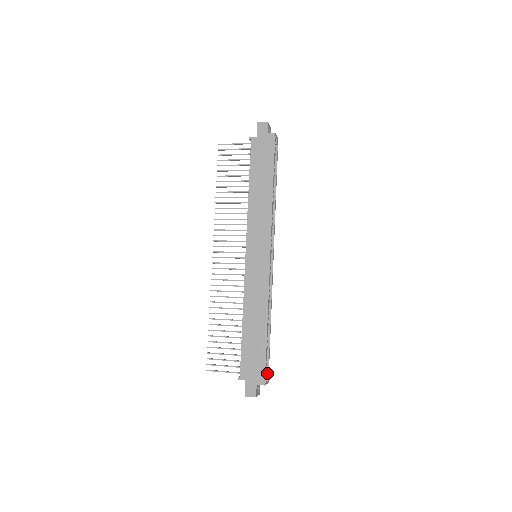
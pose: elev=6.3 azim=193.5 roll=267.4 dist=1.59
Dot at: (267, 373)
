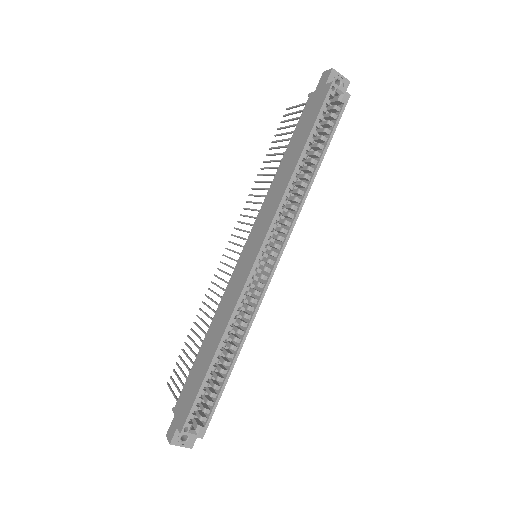
Dot at: (205, 424)
